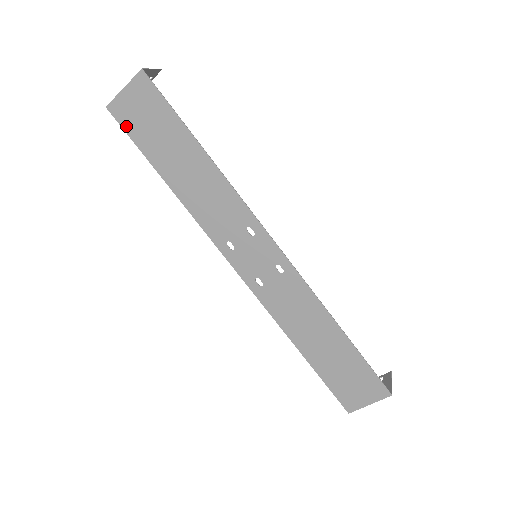
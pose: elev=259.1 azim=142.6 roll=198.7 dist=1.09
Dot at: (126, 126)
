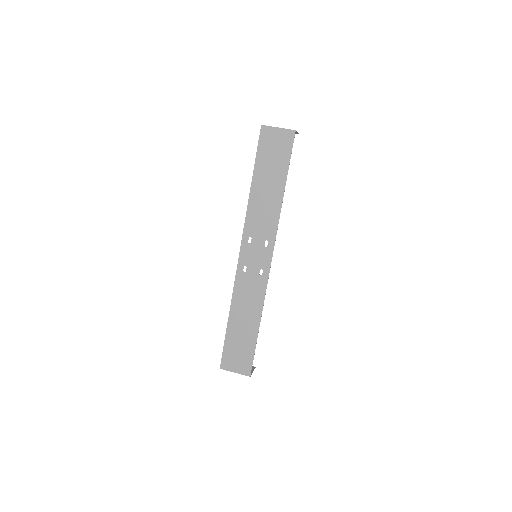
Dot at: (261, 142)
